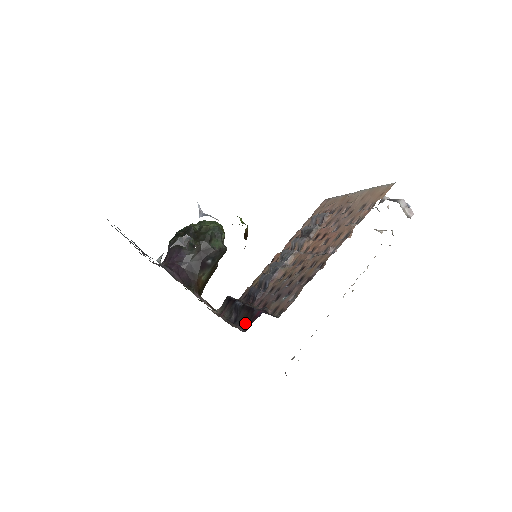
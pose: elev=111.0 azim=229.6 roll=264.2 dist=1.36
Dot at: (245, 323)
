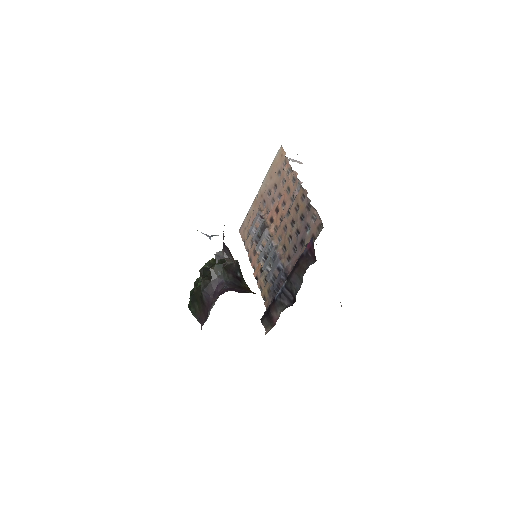
Dot at: (308, 265)
